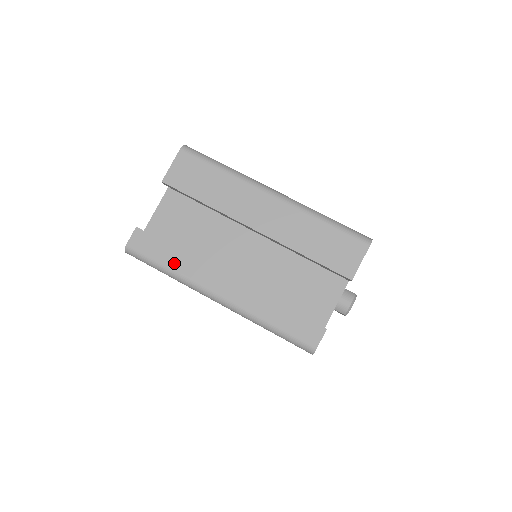
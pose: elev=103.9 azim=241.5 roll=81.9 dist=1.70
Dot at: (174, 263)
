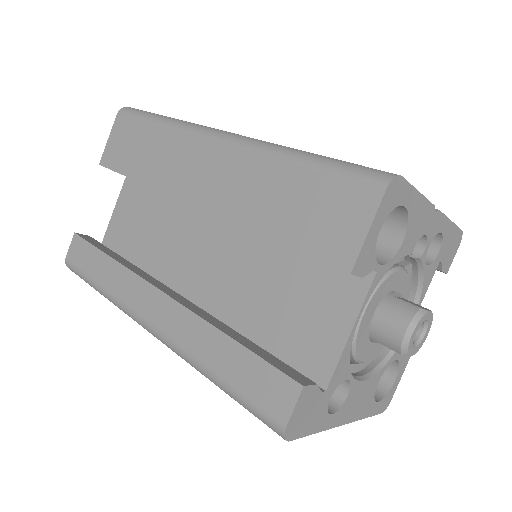
Dot at: (104, 277)
